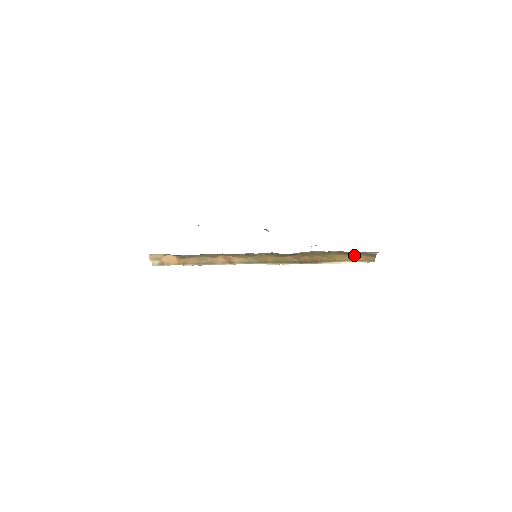
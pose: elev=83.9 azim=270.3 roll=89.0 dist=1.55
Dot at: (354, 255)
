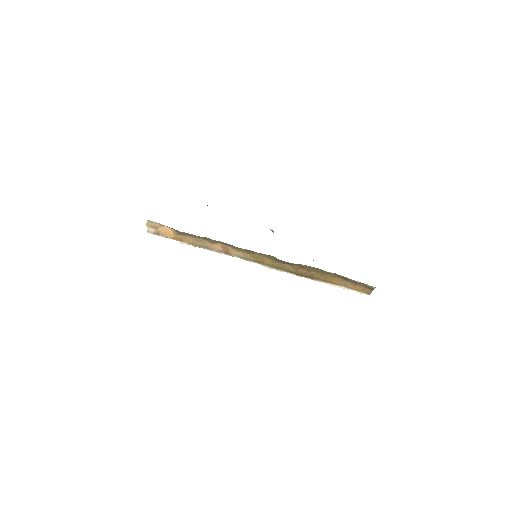
Dot at: (352, 283)
